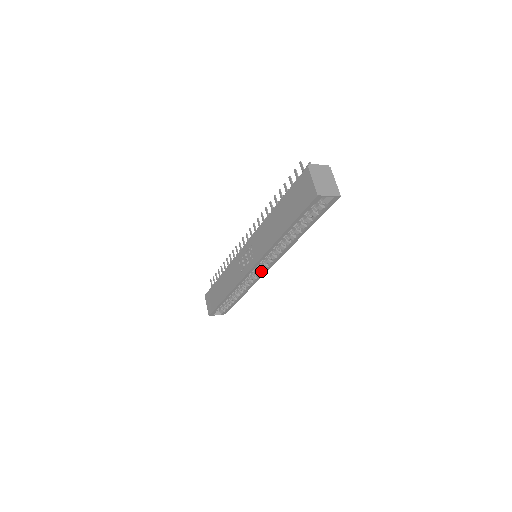
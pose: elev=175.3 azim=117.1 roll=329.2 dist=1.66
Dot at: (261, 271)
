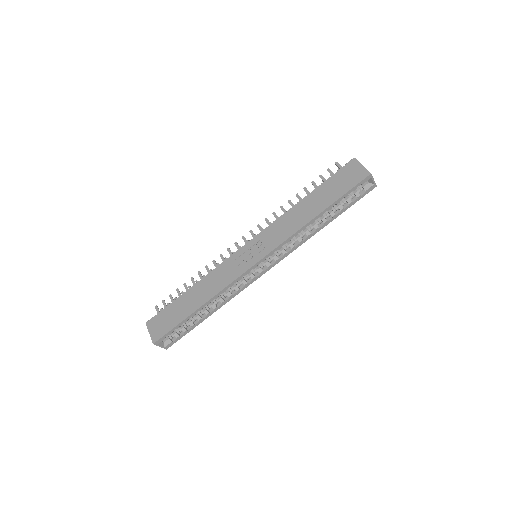
Dot at: (260, 271)
